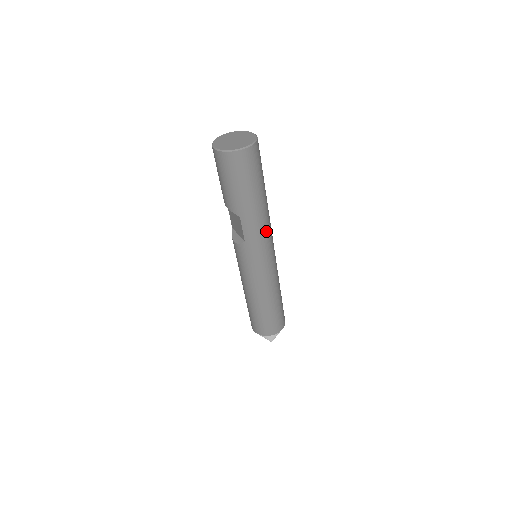
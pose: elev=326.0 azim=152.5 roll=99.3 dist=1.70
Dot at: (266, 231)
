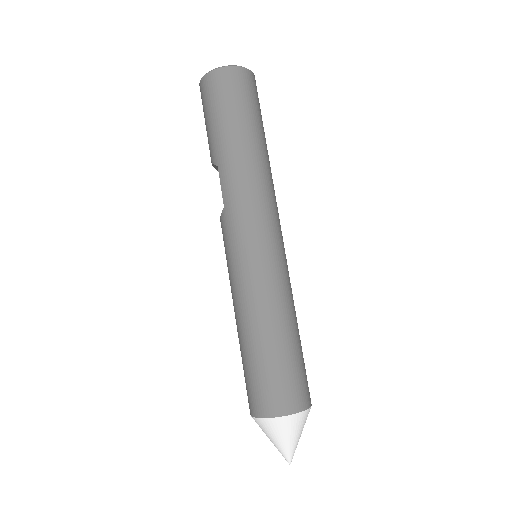
Dot at: (255, 193)
